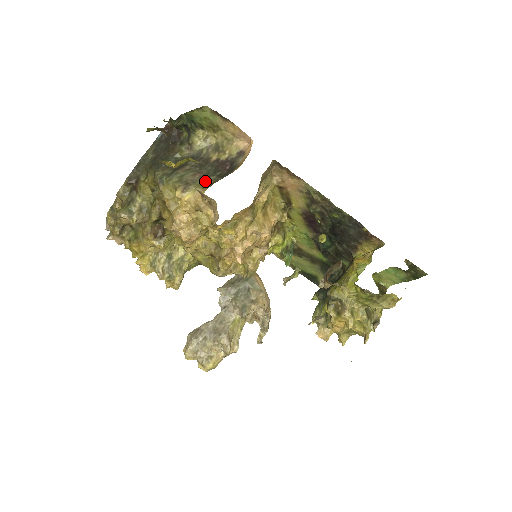
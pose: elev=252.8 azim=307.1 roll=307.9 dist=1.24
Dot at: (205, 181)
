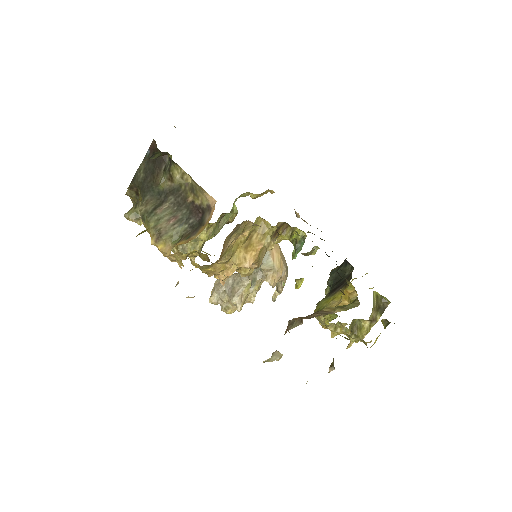
Dot at: (176, 231)
